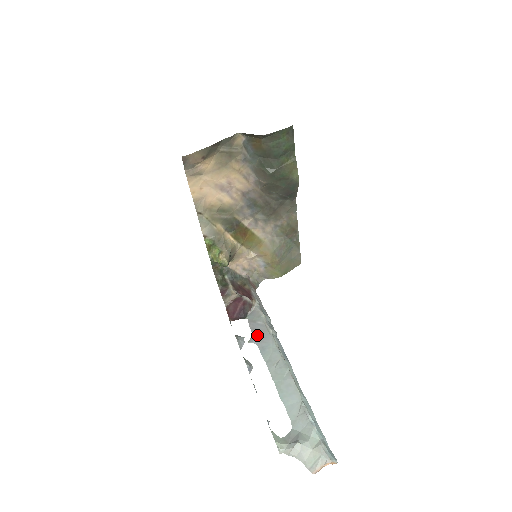
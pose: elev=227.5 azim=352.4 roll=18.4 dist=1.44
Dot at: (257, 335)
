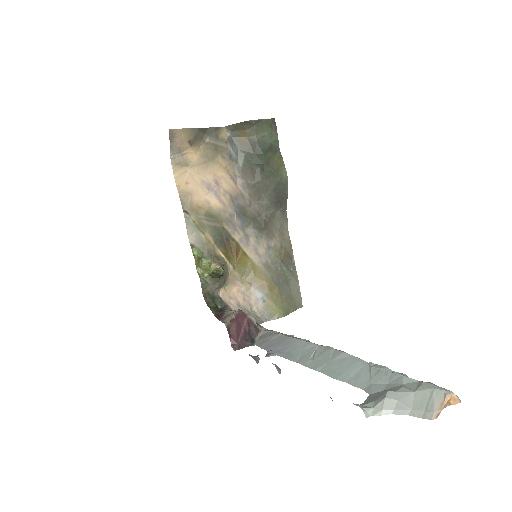
Dot at: (275, 348)
